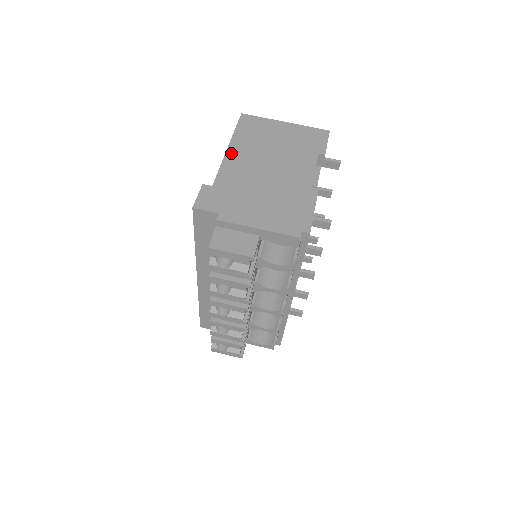
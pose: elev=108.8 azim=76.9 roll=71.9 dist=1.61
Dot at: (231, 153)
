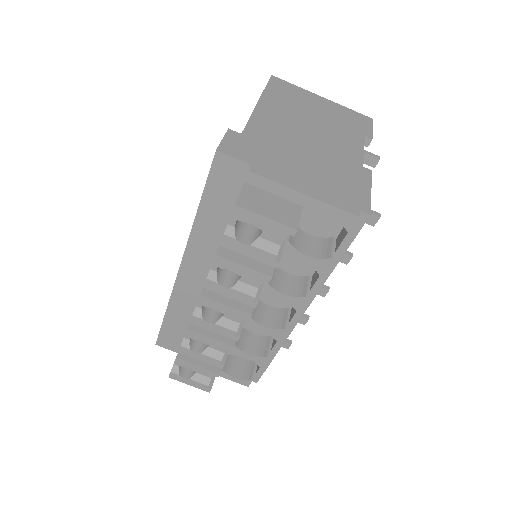
Dot at: (263, 107)
